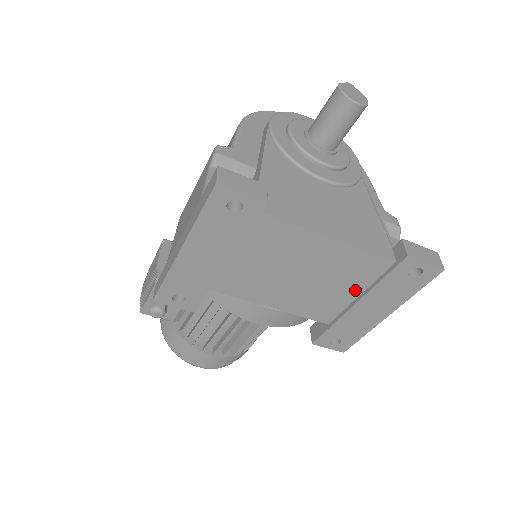
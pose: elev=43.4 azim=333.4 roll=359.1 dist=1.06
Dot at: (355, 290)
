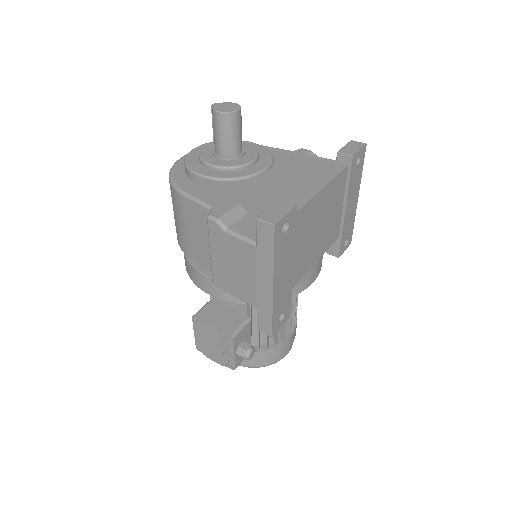
Dot at: (340, 203)
